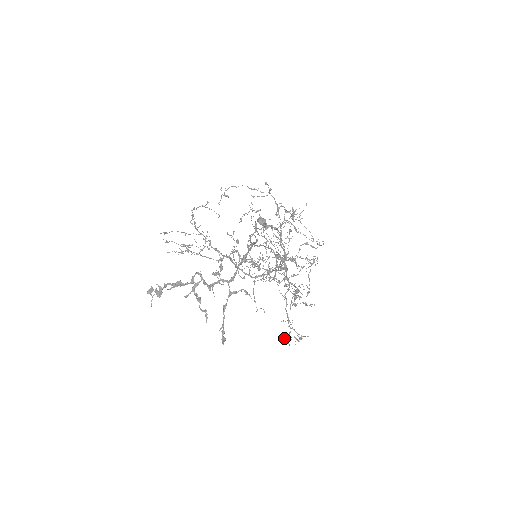
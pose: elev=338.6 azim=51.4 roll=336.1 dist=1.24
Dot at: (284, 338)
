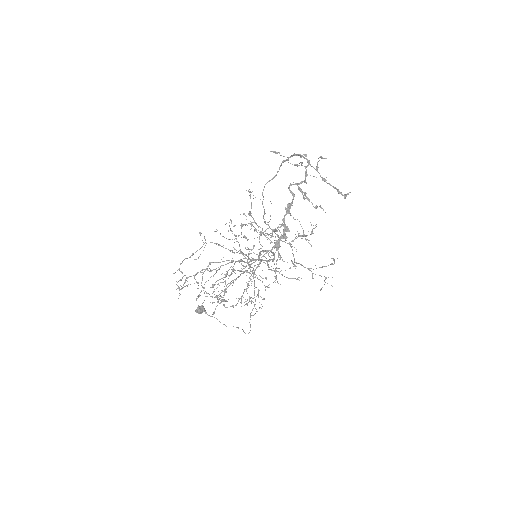
Dot at: occluded
